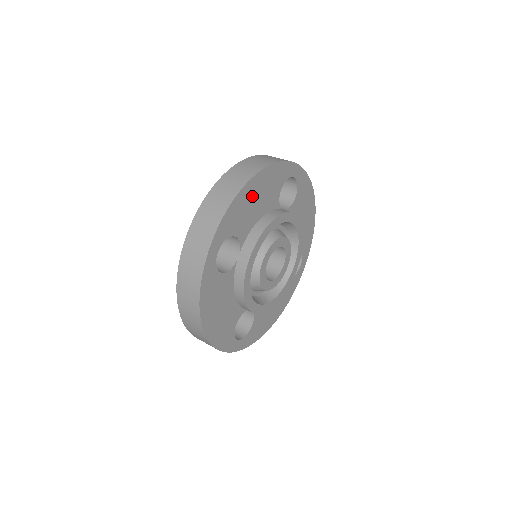
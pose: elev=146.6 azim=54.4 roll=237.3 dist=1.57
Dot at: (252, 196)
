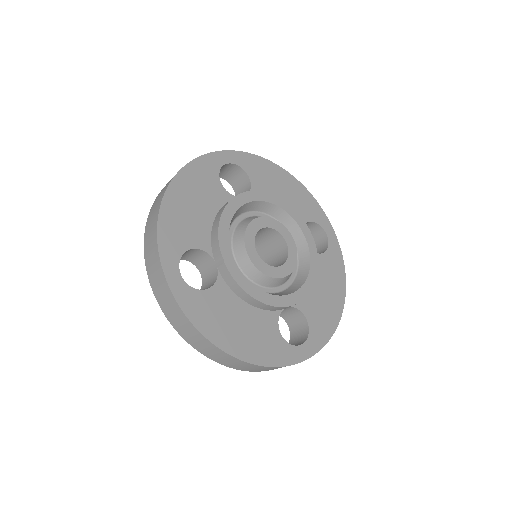
Dot at: (281, 182)
